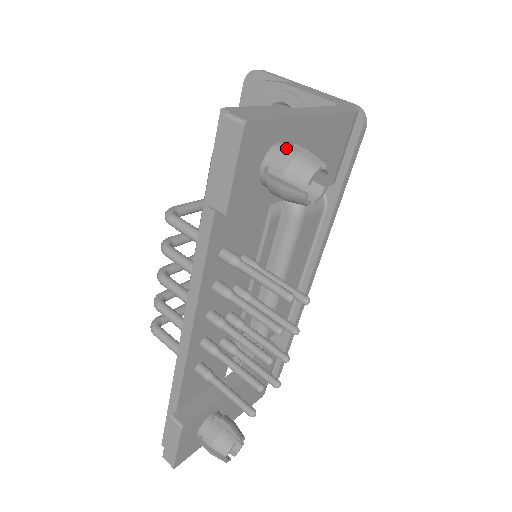
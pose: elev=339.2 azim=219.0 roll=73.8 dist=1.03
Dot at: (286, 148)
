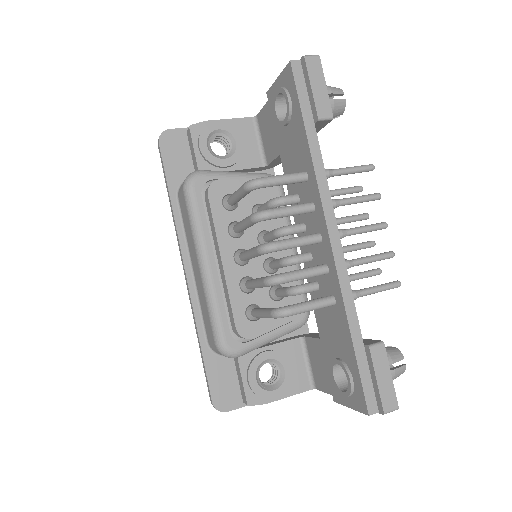
Dot at: occluded
